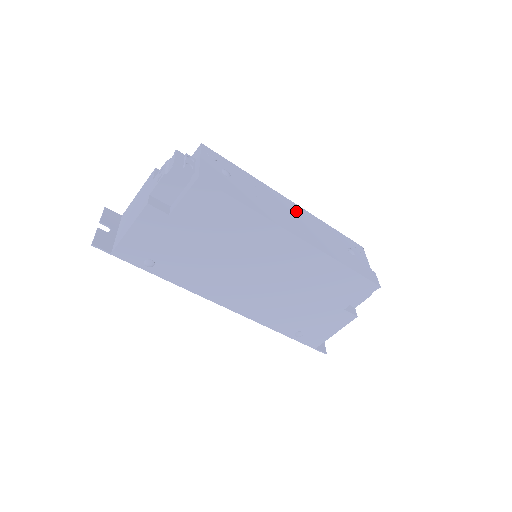
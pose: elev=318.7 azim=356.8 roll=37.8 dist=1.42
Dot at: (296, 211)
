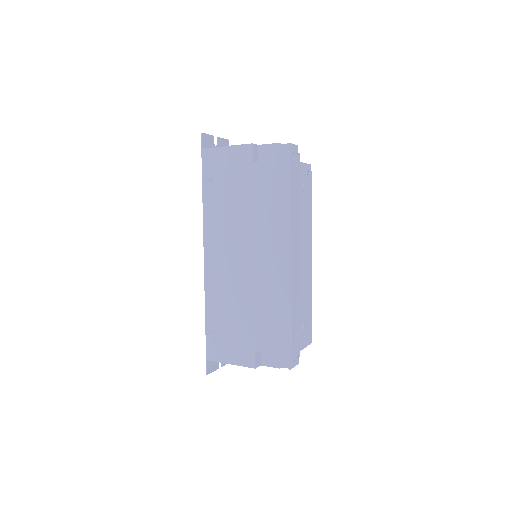
Dot at: (307, 261)
